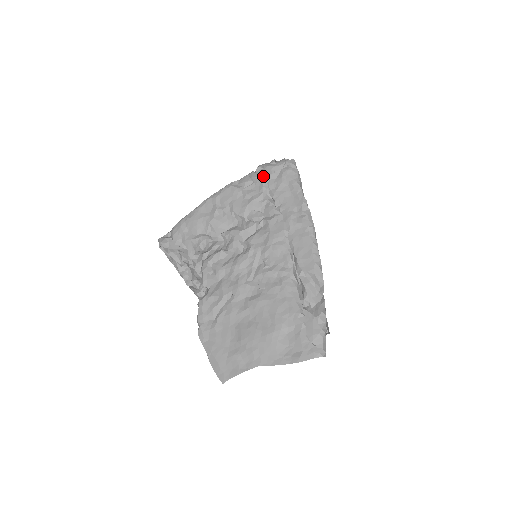
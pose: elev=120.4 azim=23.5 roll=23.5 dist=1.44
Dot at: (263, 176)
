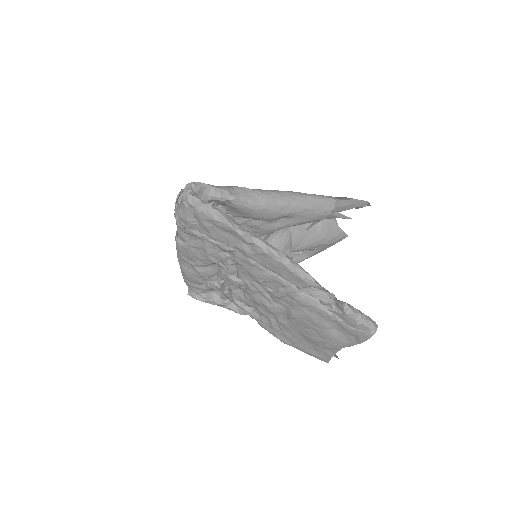
Dot at: (188, 227)
